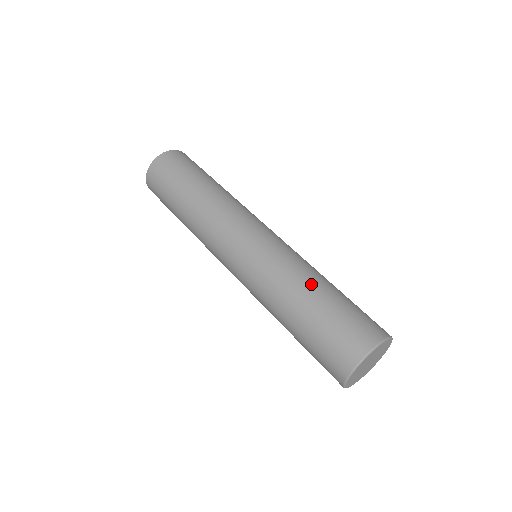
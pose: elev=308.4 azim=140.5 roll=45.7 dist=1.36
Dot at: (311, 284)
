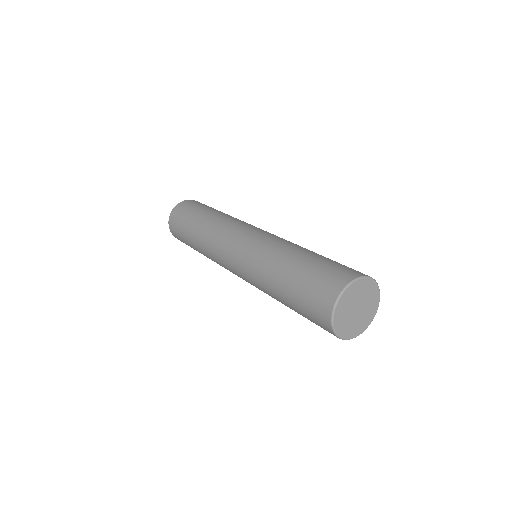
Dot at: (282, 264)
